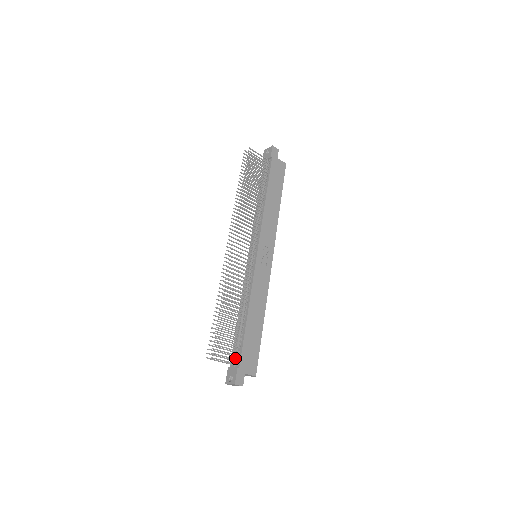
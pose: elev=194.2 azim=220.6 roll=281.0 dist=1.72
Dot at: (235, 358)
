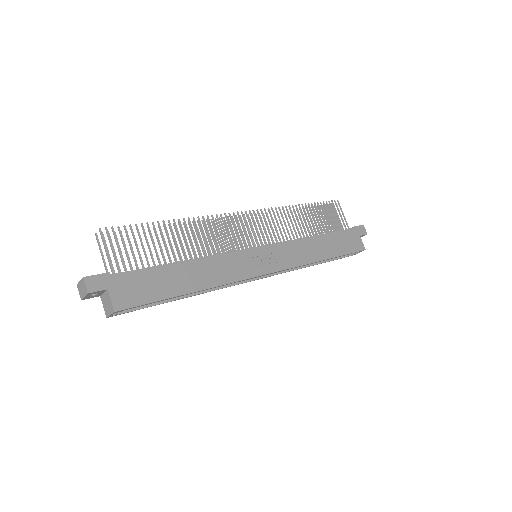
Dot at: occluded
